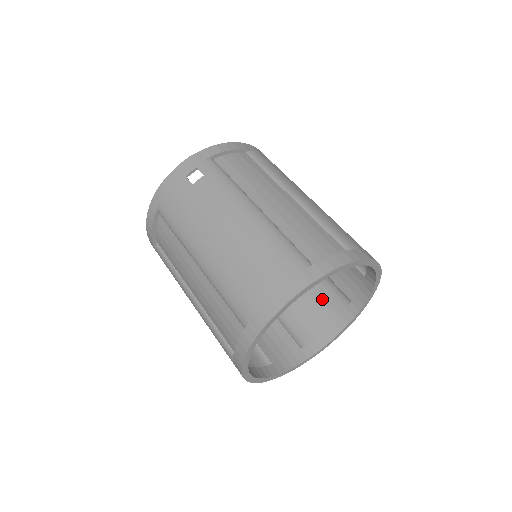
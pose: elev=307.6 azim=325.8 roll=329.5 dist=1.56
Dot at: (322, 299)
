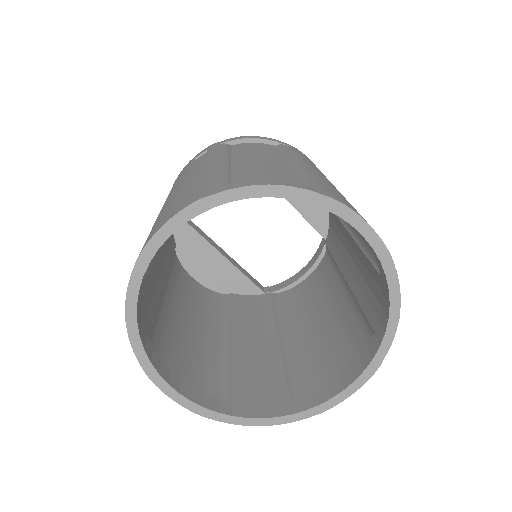
Dot at: (349, 340)
